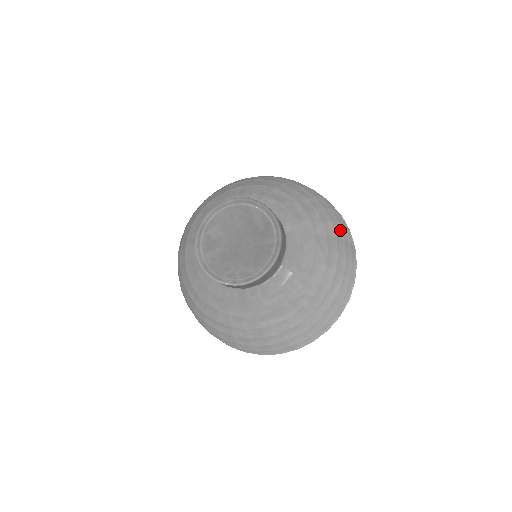
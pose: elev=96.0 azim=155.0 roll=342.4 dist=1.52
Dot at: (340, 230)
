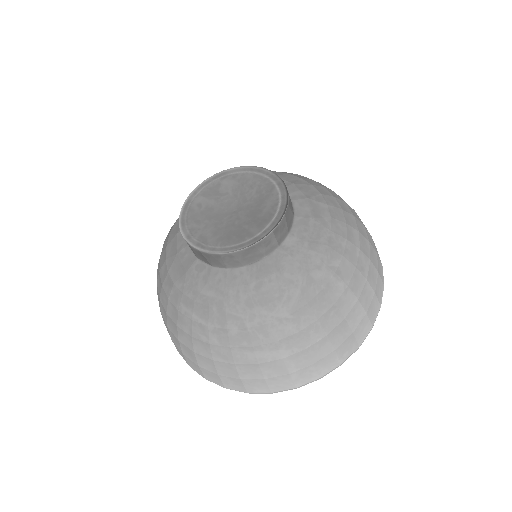
Dot at: (350, 305)
